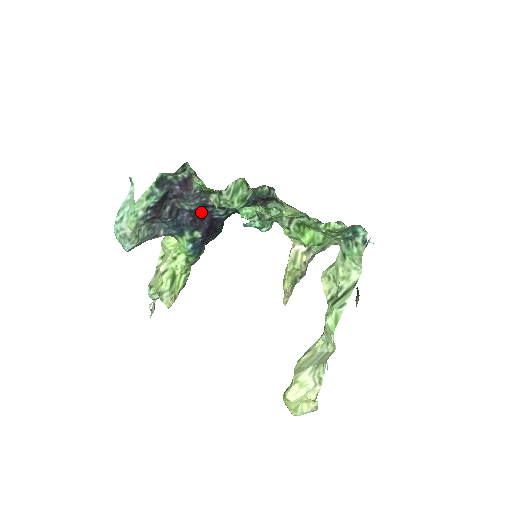
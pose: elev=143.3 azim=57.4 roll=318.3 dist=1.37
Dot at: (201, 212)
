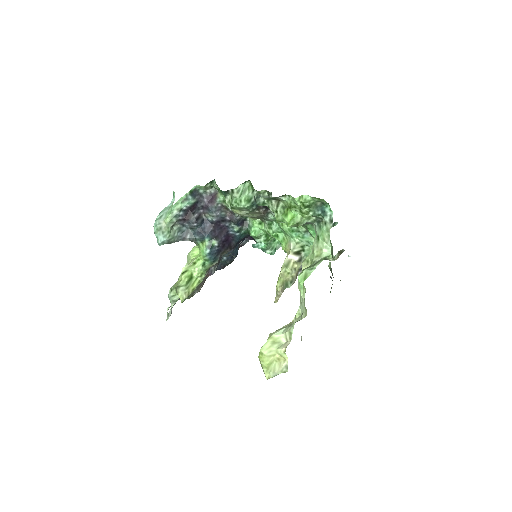
Dot at: (220, 226)
